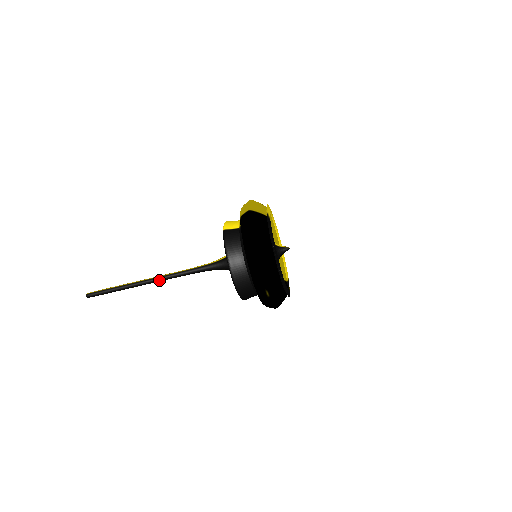
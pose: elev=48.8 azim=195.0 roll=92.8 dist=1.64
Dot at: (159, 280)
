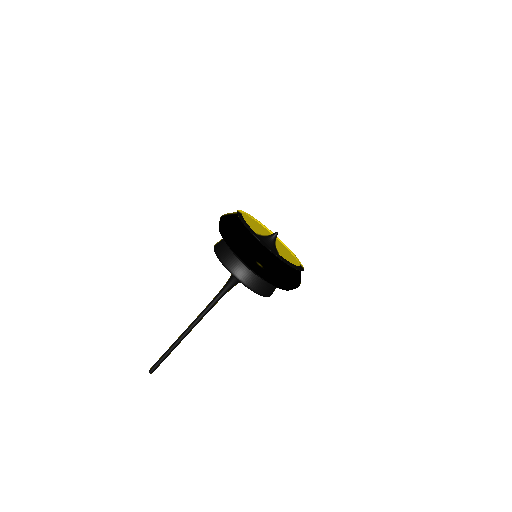
Dot at: (194, 324)
